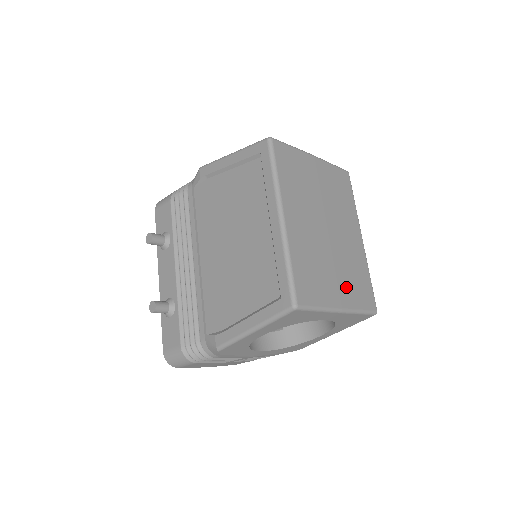
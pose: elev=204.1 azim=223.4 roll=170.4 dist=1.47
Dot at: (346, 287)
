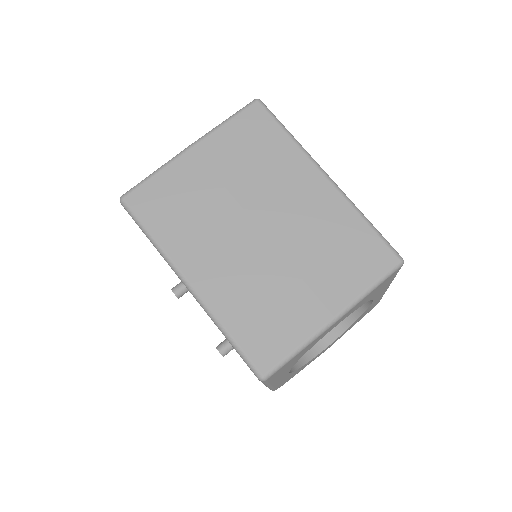
Dot at: (328, 280)
